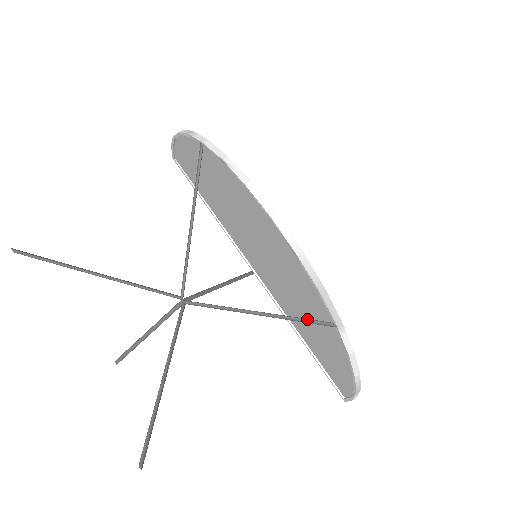
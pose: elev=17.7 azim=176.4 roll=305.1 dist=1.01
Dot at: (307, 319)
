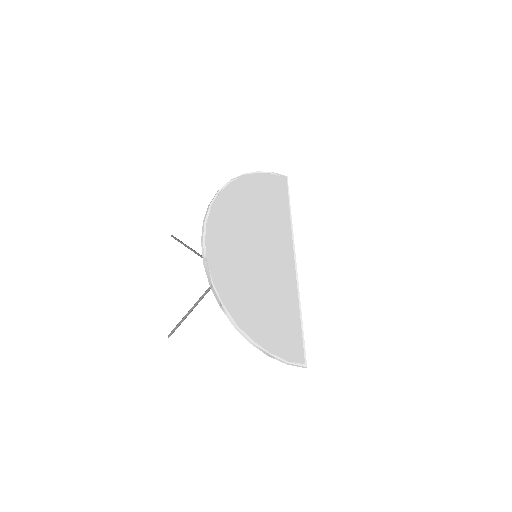
Dot at: occluded
